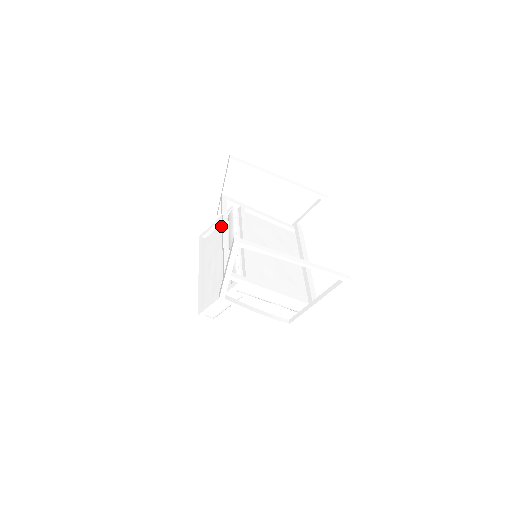
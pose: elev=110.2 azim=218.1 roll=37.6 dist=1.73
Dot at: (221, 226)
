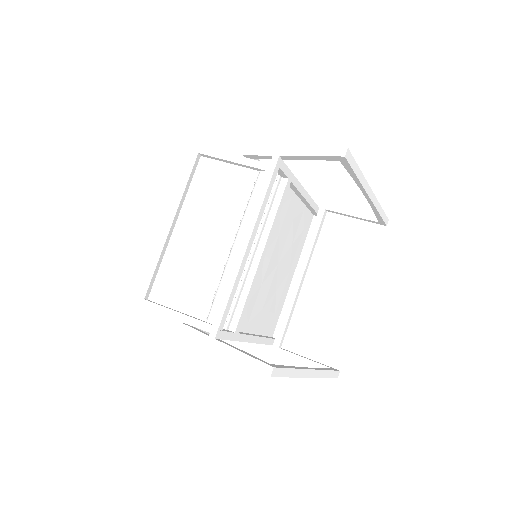
Dot at: (238, 173)
